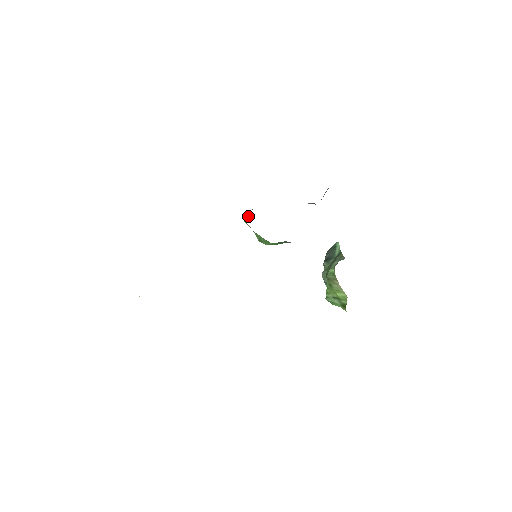
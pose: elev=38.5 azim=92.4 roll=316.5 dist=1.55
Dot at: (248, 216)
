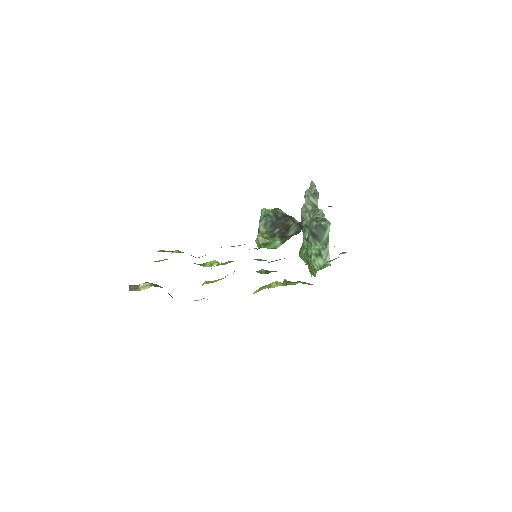
Dot at: (259, 228)
